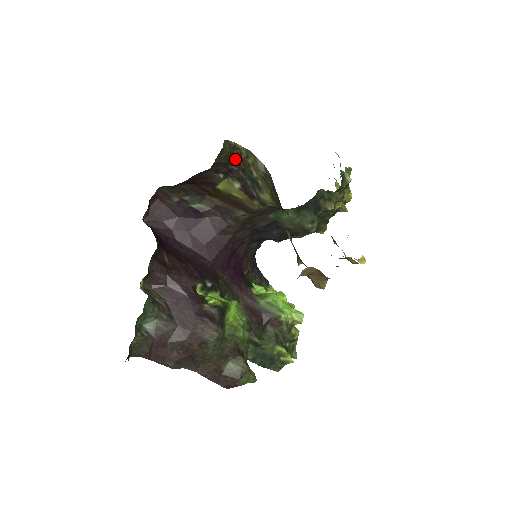
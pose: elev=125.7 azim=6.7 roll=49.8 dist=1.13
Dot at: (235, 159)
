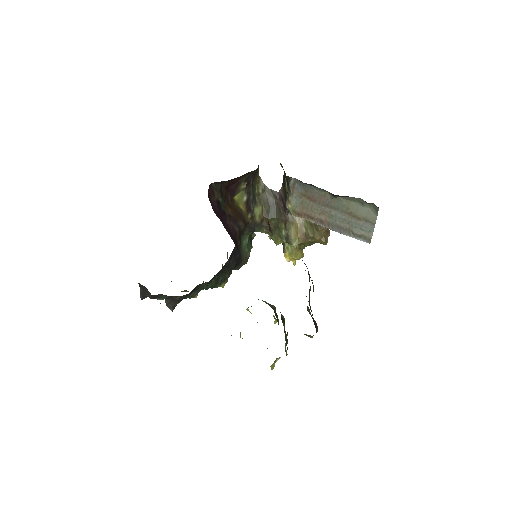
Dot at: (255, 174)
